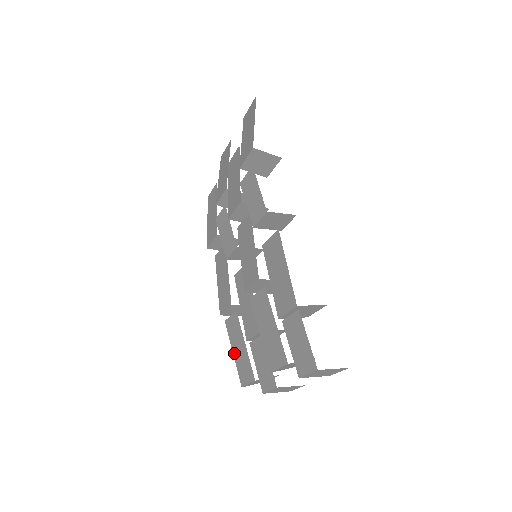
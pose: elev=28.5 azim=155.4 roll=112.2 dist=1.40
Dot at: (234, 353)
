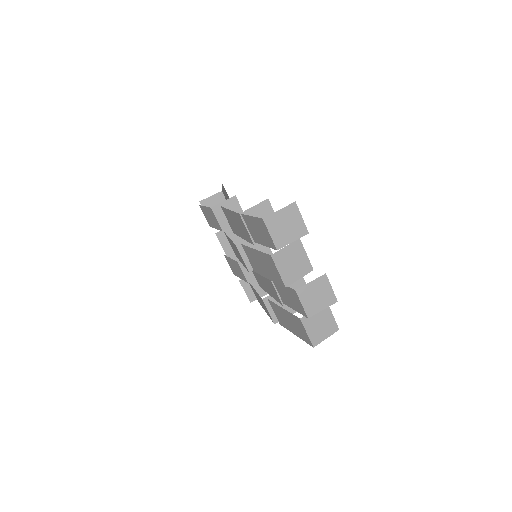
Dot at: (294, 333)
